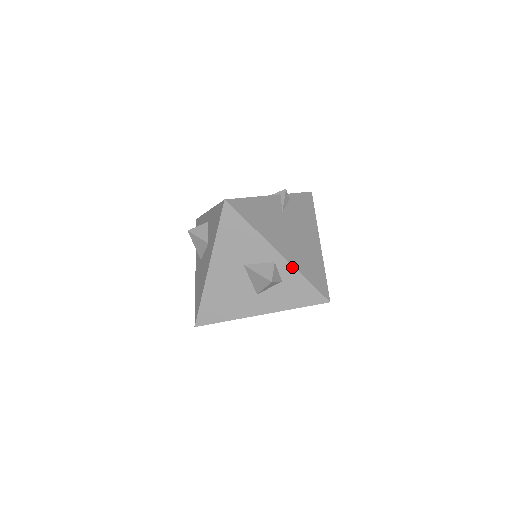
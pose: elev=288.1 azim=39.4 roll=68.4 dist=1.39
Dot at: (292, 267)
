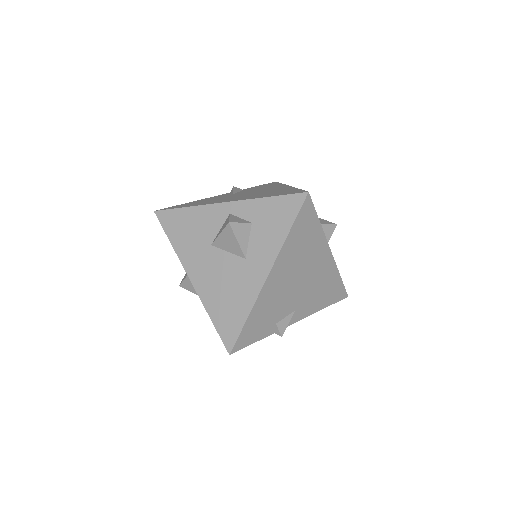
Dot at: (246, 201)
